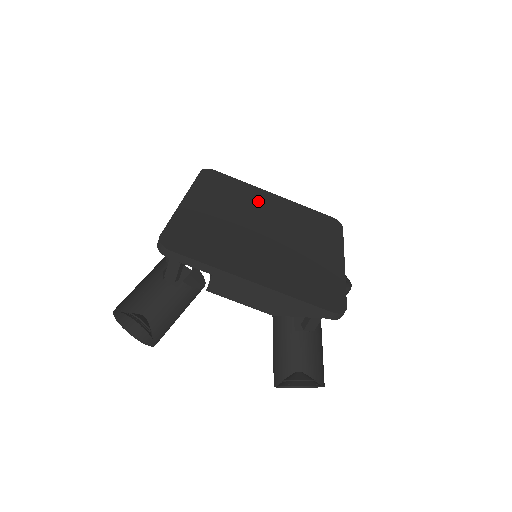
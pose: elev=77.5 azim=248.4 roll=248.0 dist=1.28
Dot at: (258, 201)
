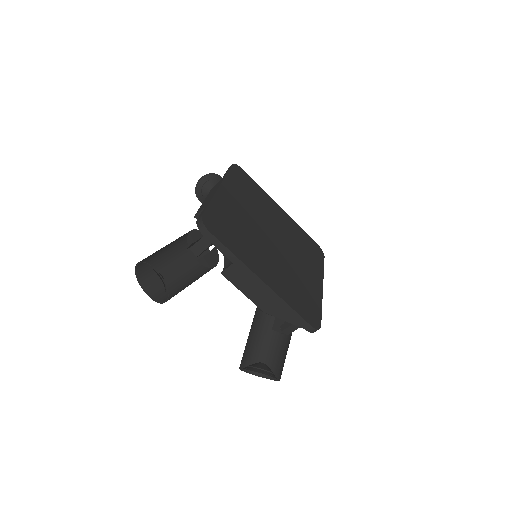
Dot at: (270, 210)
